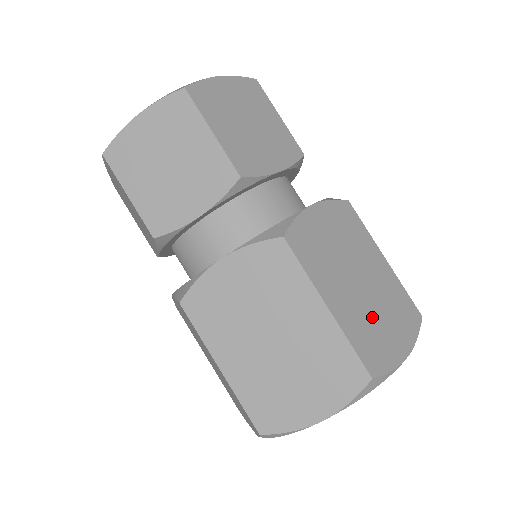
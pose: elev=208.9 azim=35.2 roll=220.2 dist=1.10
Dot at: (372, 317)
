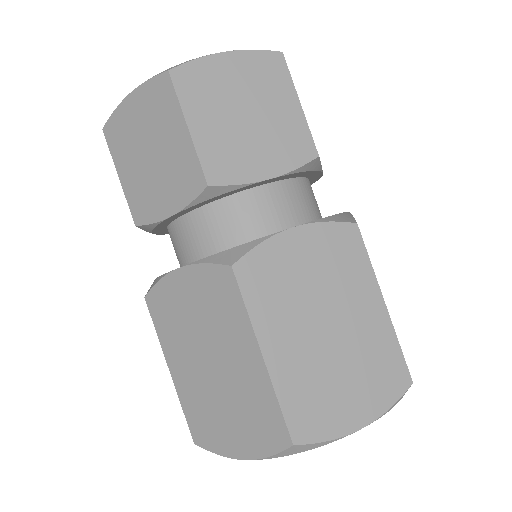
Dot at: occluded
